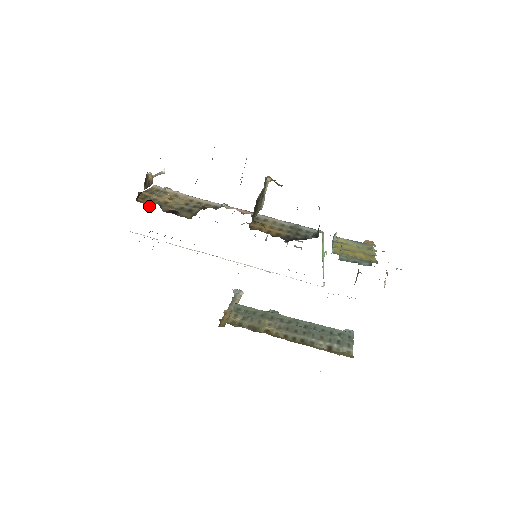
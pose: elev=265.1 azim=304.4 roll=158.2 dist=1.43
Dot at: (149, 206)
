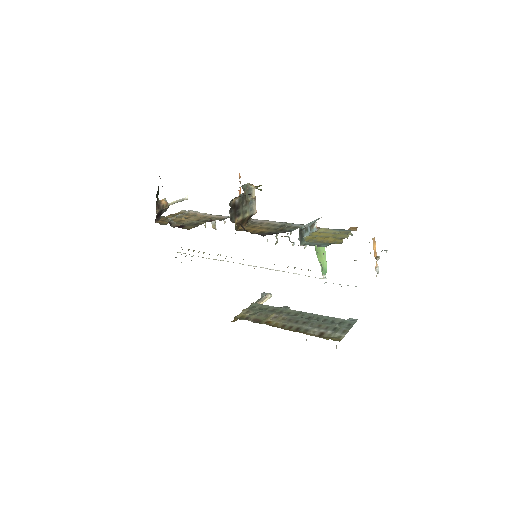
Dot at: occluded
